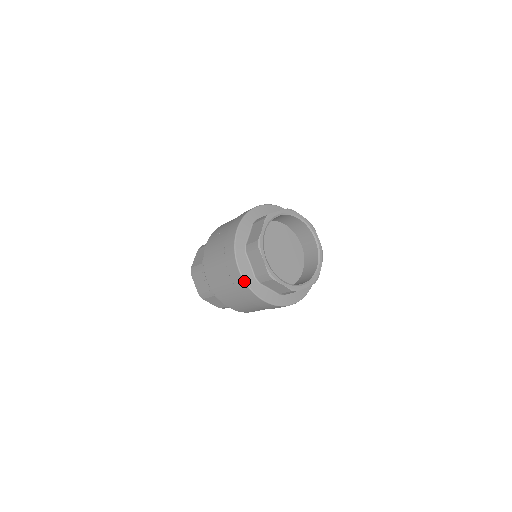
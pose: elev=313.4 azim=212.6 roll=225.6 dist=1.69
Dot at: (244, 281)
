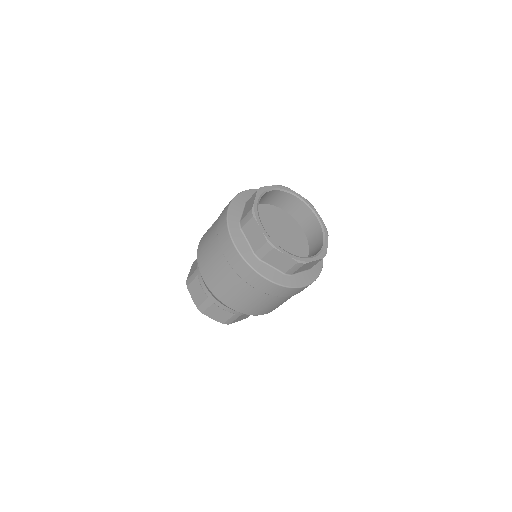
Dot at: (242, 257)
